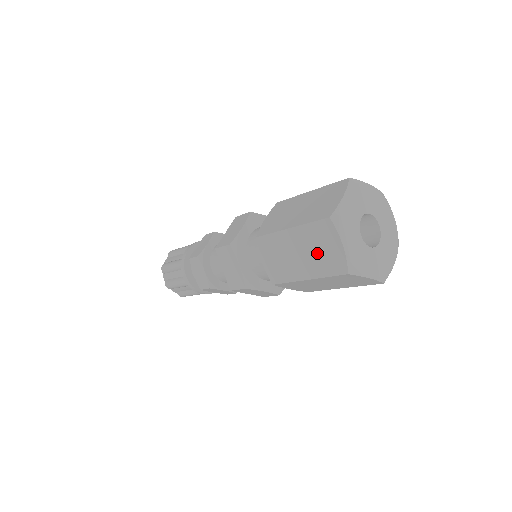
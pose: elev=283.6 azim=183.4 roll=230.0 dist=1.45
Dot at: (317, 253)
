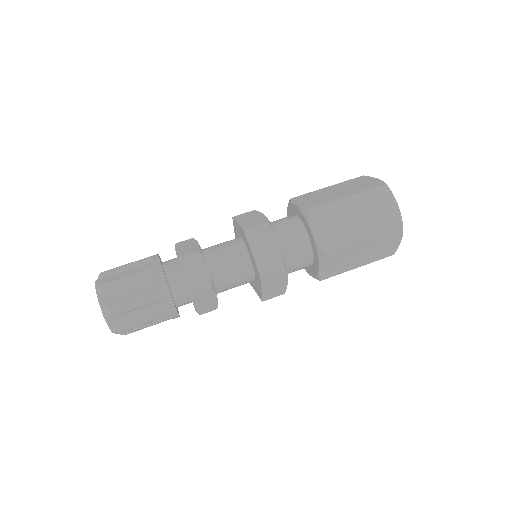
Dot at: (375, 214)
